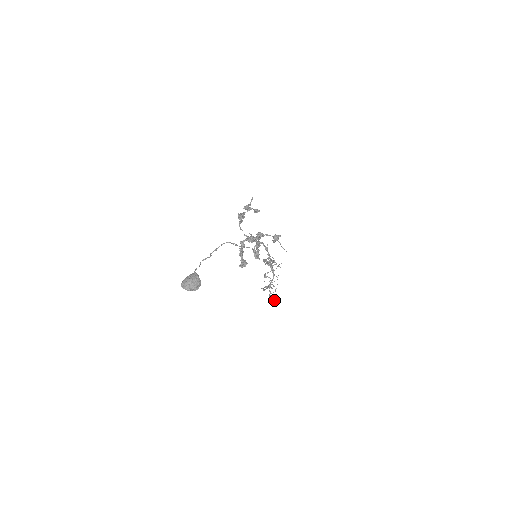
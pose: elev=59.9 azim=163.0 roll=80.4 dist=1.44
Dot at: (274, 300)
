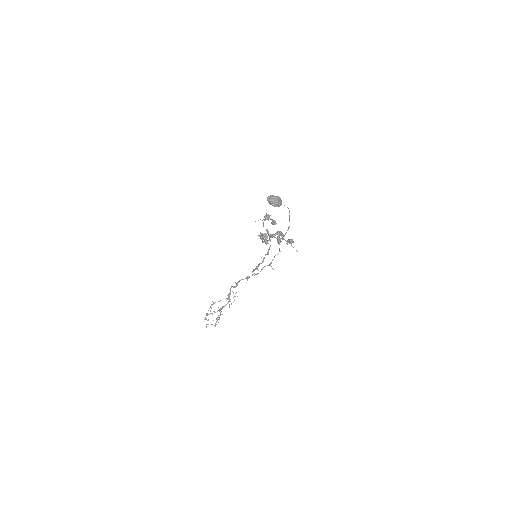
Dot at: occluded
